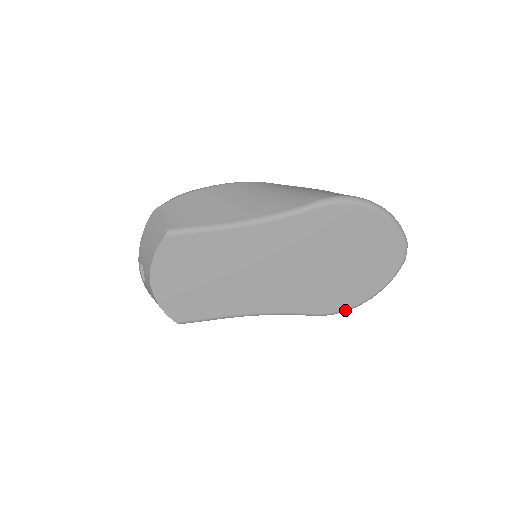
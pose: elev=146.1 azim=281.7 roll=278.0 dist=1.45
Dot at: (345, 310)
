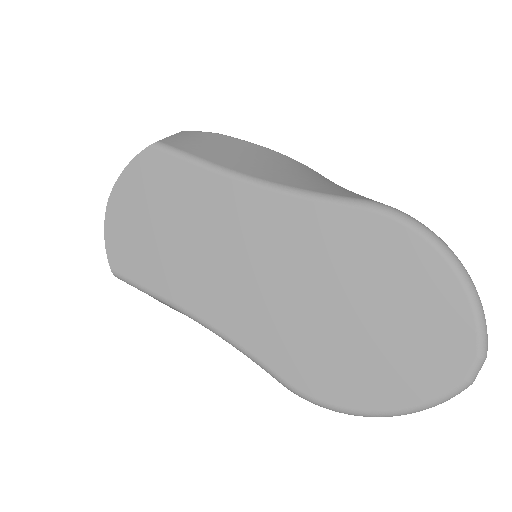
Dot at: (330, 406)
